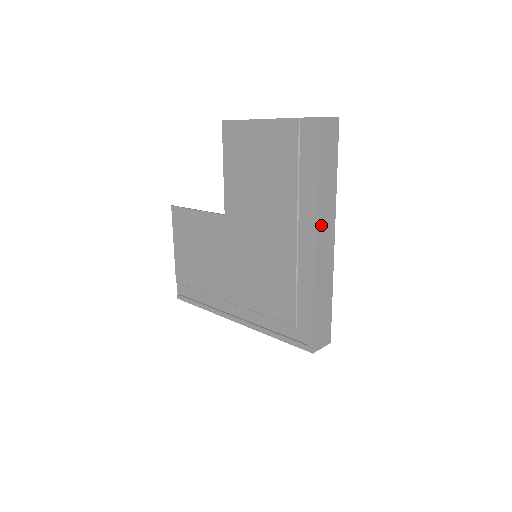
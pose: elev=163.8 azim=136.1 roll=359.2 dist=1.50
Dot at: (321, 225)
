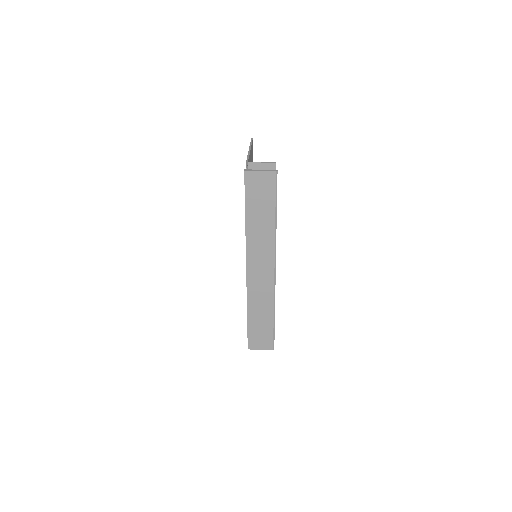
Dot at: (253, 257)
